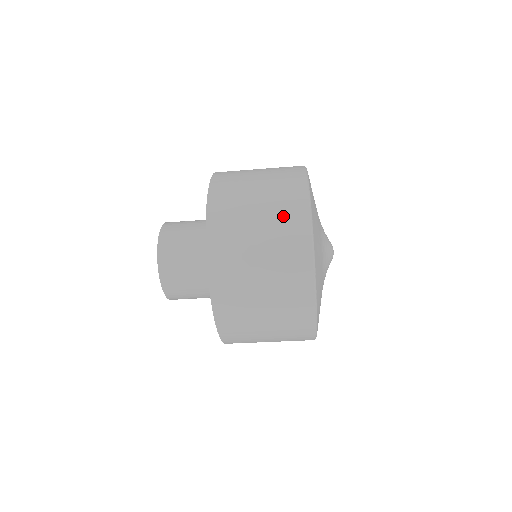
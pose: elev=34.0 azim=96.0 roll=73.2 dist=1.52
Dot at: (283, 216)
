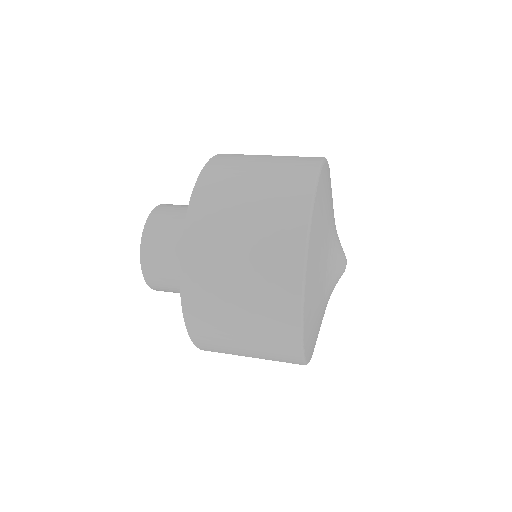
Dot at: (270, 267)
